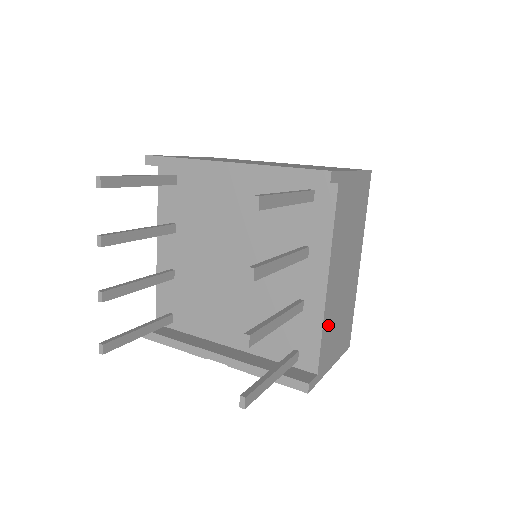
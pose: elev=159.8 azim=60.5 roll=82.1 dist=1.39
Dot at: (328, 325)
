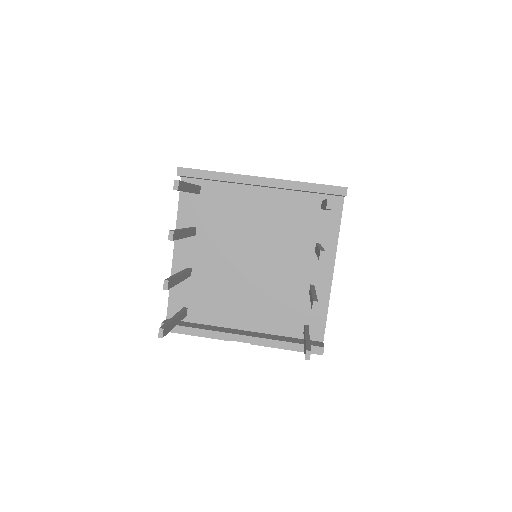
Dot at: occluded
